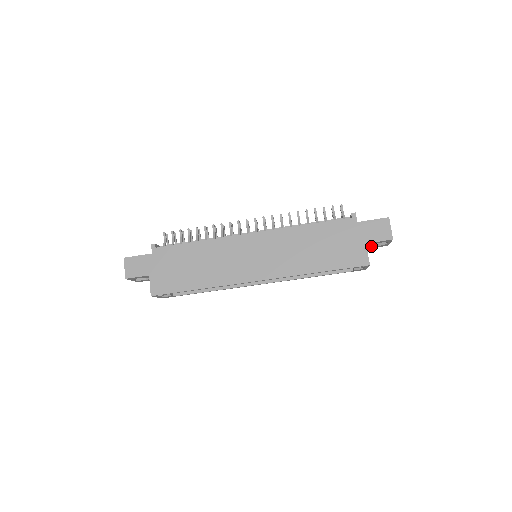
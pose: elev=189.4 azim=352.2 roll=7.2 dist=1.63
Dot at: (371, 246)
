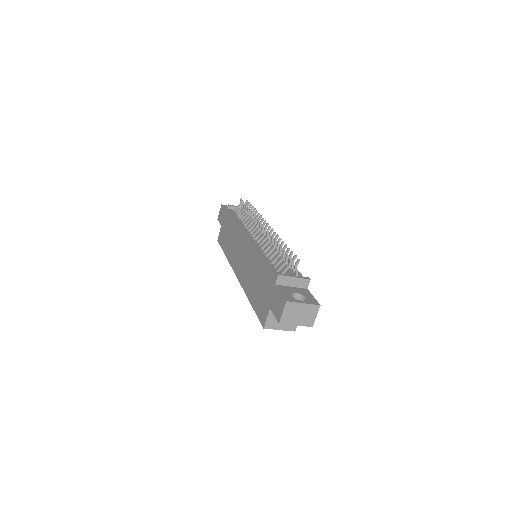
Dot at: occluded
